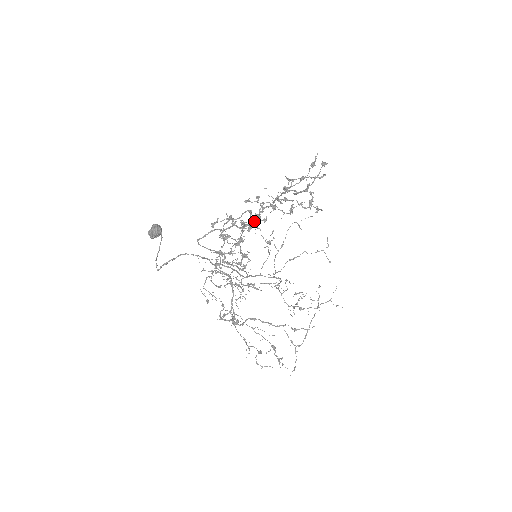
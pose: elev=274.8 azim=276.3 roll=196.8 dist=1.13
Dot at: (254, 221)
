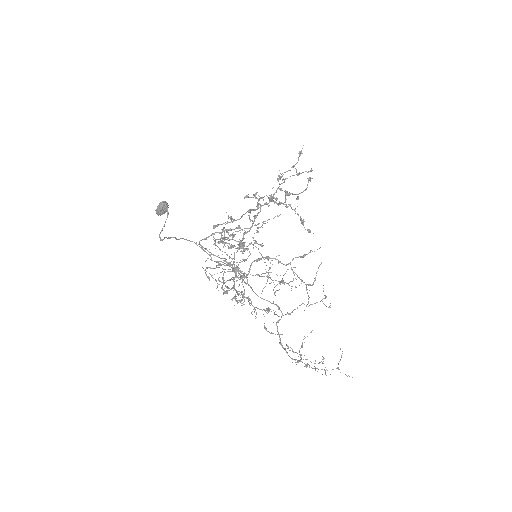
Dot at: (253, 222)
